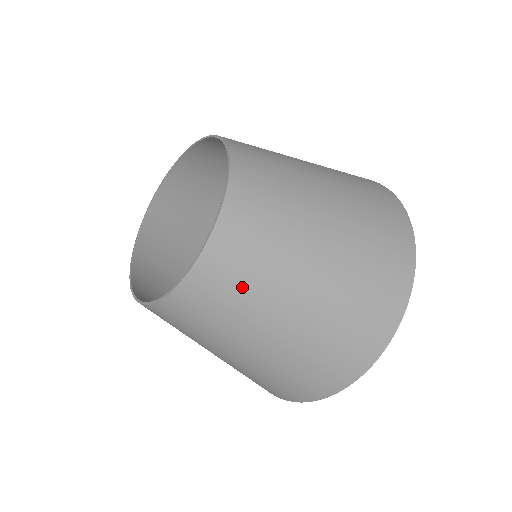
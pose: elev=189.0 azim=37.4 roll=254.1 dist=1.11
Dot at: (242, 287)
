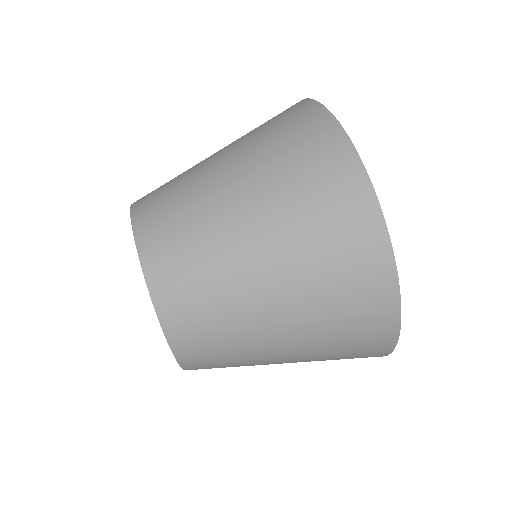
Dot at: (199, 276)
